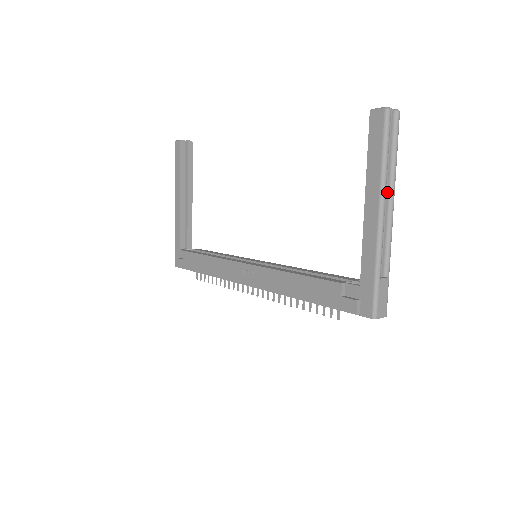
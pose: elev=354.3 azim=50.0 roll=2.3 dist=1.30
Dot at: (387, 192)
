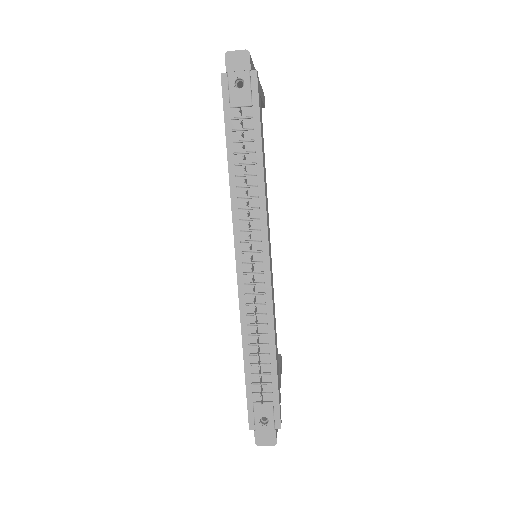
Dot at: occluded
